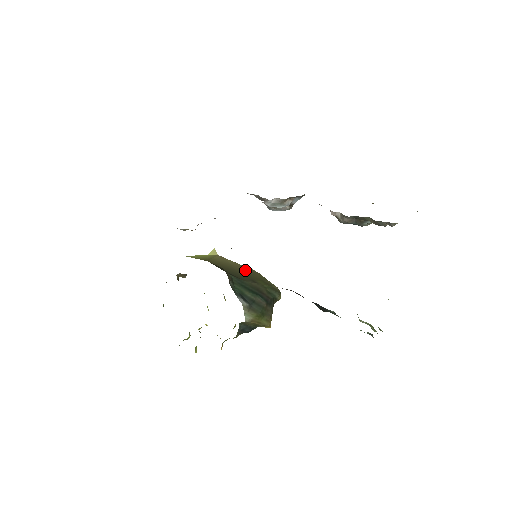
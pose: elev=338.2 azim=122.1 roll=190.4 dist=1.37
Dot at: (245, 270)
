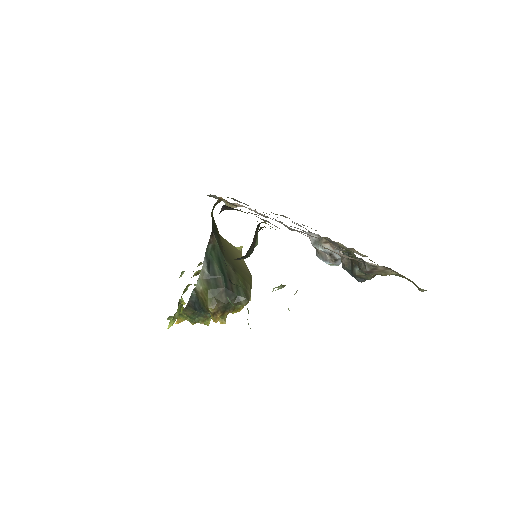
Dot at: (243, 267)
